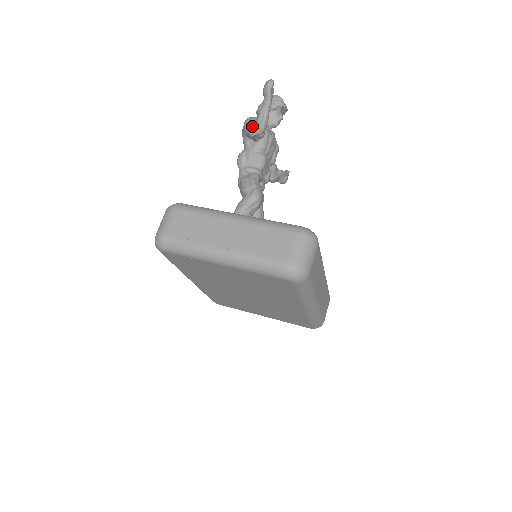
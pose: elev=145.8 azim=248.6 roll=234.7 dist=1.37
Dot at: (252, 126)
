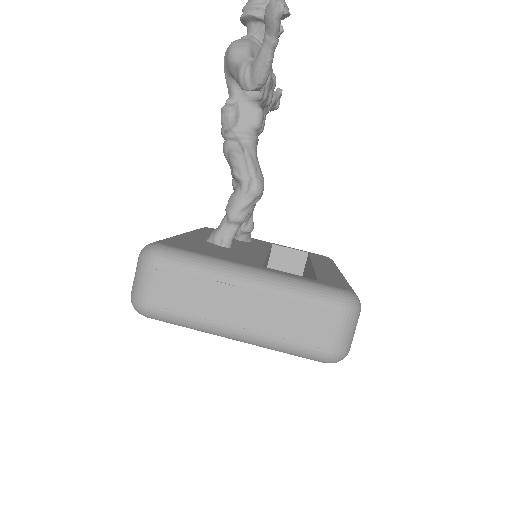
Dot at: (245, 74)
